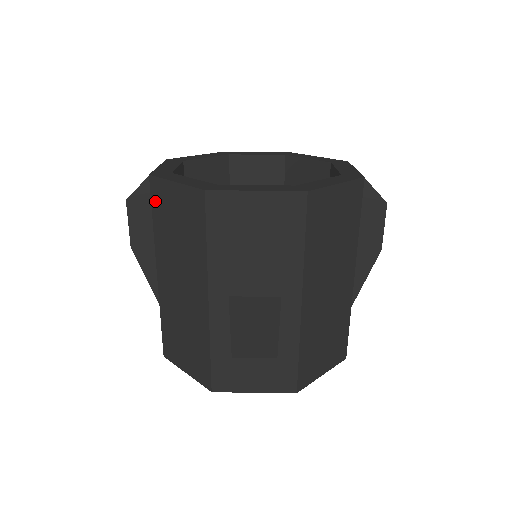
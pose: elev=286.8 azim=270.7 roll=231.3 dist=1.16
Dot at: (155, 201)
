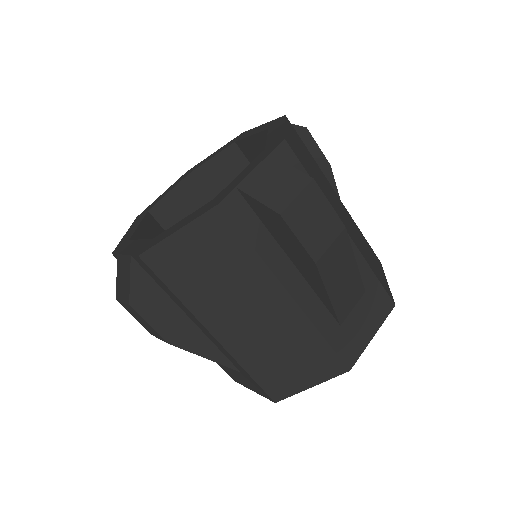
Dot at: (164, 273)
